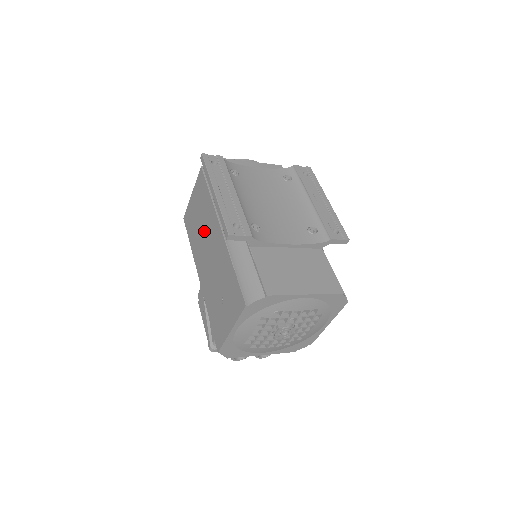
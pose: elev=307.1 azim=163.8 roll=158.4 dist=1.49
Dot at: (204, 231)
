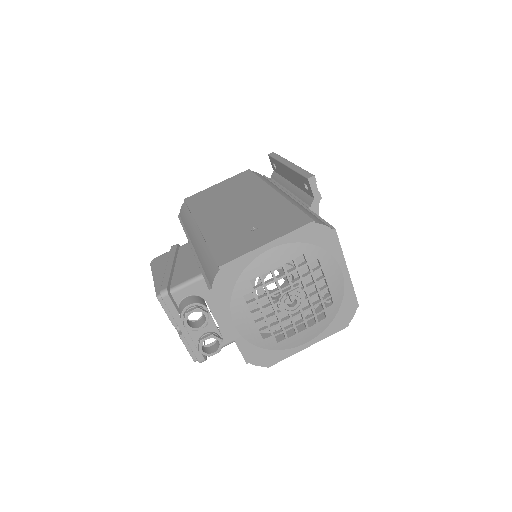
Dot at: (234, 197)
